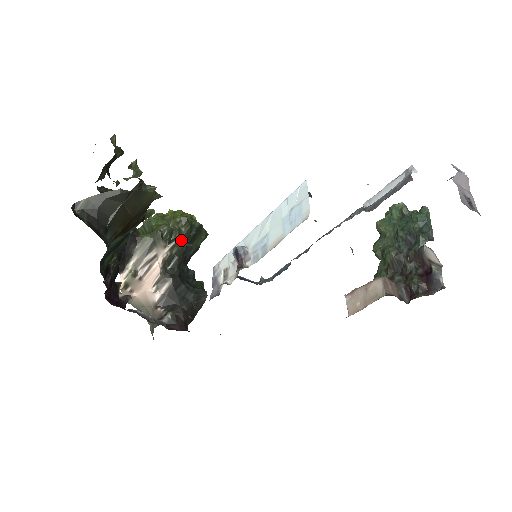
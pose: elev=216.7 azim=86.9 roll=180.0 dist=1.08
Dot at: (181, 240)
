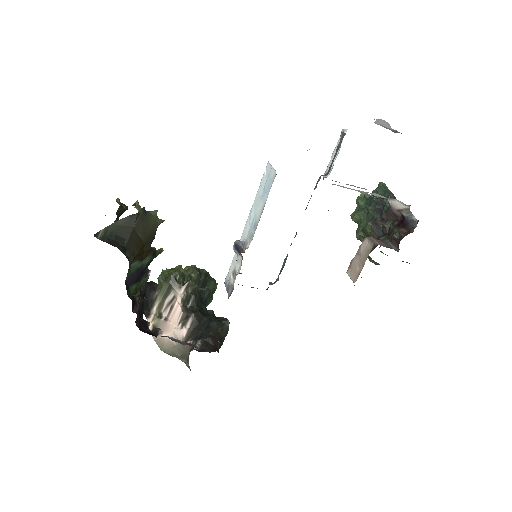
Dot at: (193, 282)
